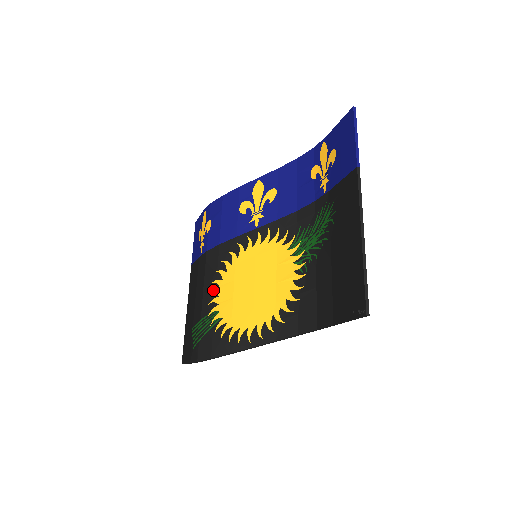
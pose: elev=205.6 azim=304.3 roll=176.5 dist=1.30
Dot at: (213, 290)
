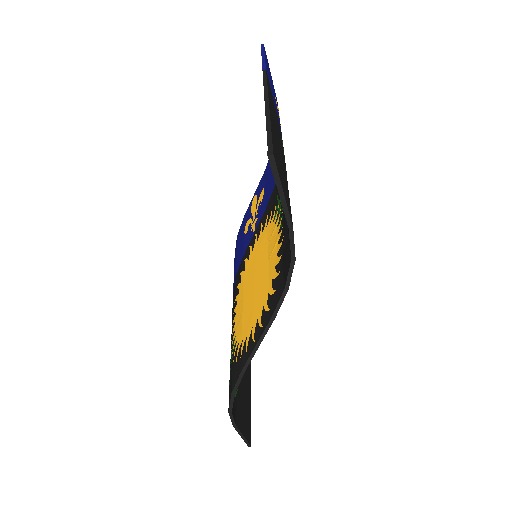
Dot at: (233, 322)
